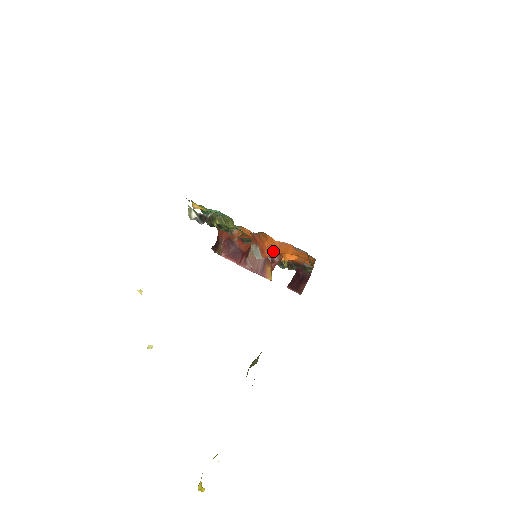
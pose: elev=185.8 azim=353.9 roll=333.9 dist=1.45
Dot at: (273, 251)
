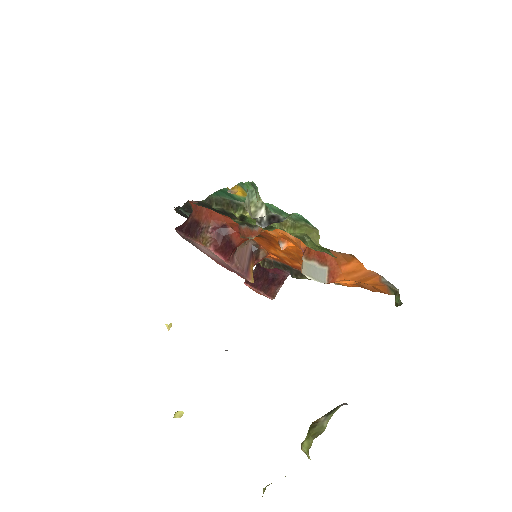
Dot at: (349, 278)
